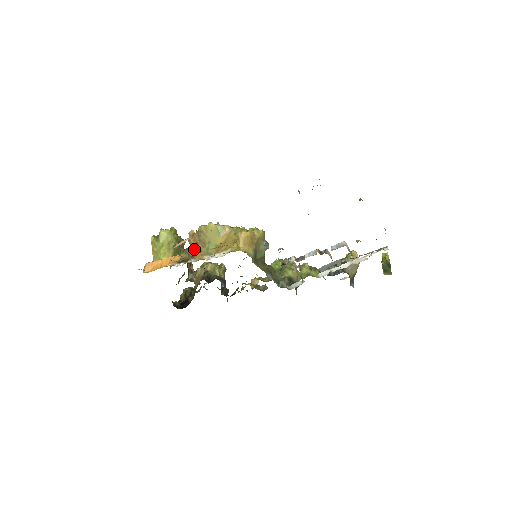
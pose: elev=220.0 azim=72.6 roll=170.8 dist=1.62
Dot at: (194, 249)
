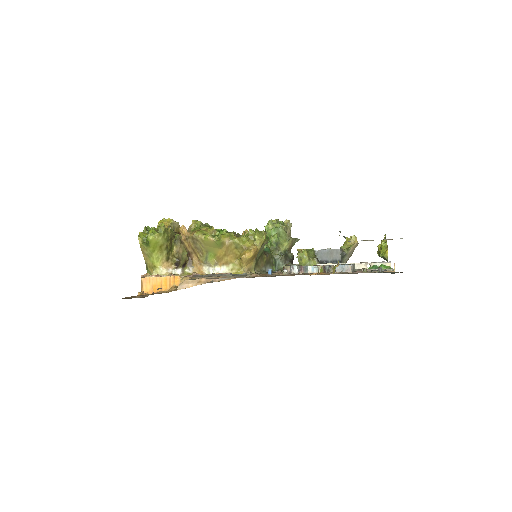
Dot at: (190, 254)
